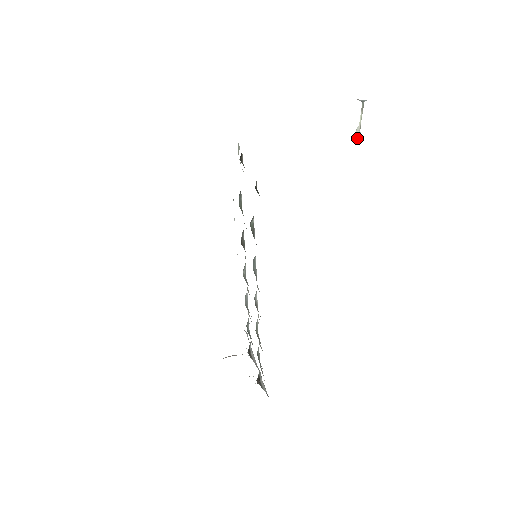
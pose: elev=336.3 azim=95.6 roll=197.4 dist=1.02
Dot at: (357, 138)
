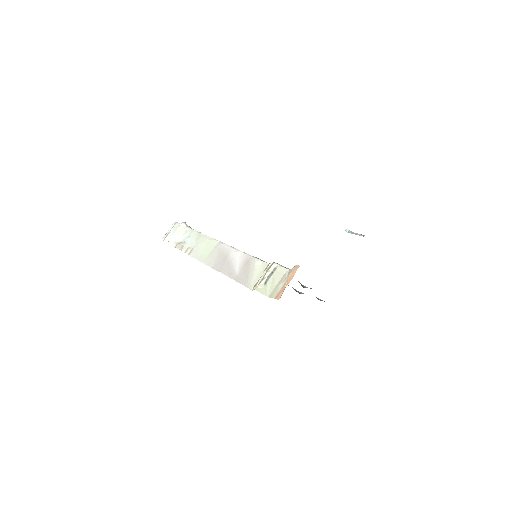
Dot at: occluded
